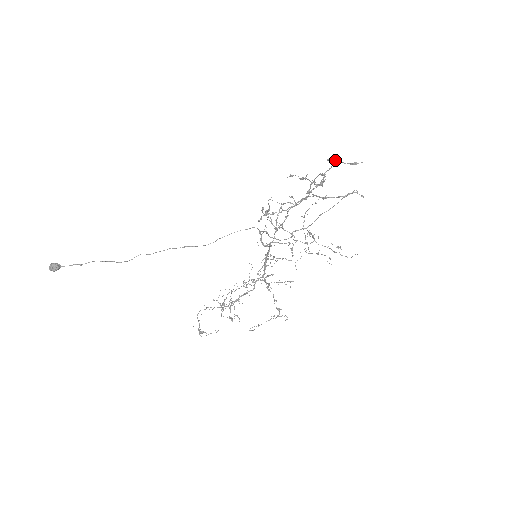
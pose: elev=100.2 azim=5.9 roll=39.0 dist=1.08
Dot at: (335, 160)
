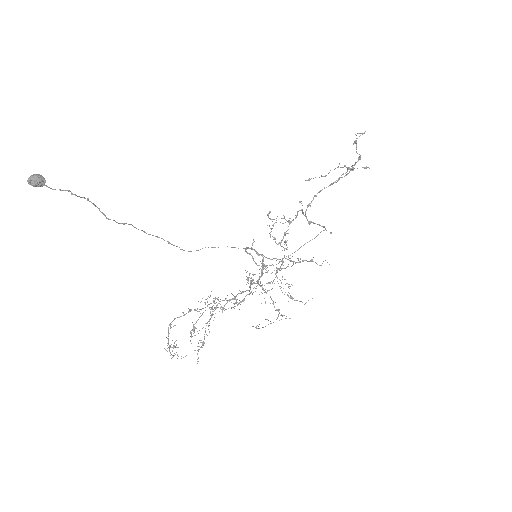
Dot at: (347, 169)
